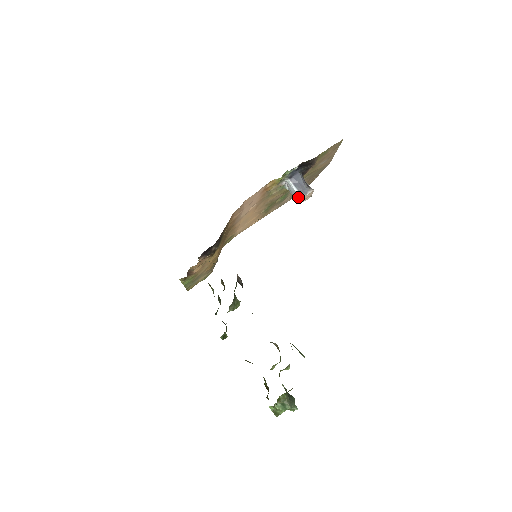
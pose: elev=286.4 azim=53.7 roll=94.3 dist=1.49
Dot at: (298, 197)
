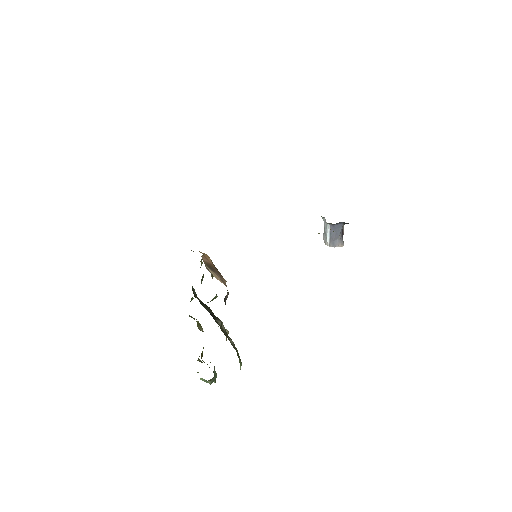
Dot at: (326, 241)
